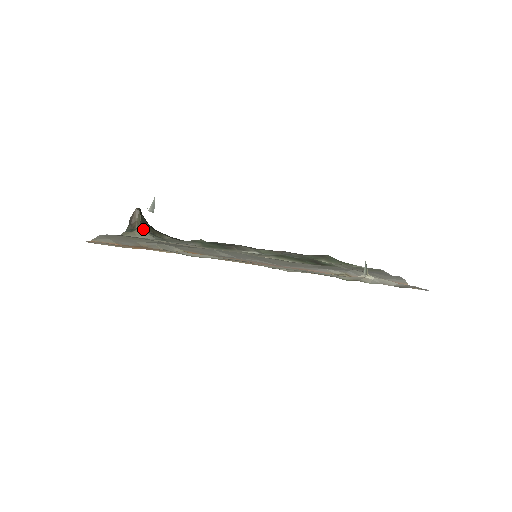
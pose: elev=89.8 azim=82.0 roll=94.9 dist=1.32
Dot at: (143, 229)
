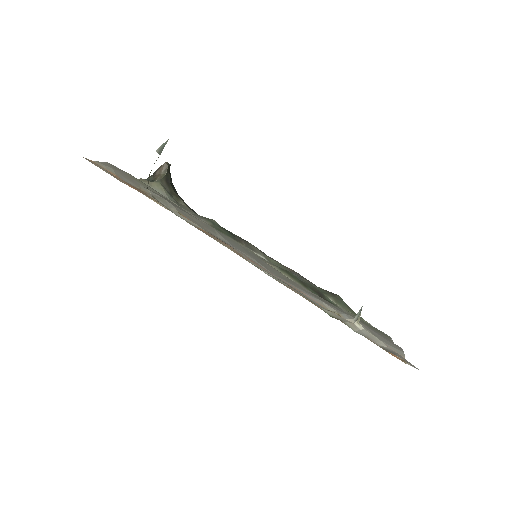
Dot at: (162, 184)
